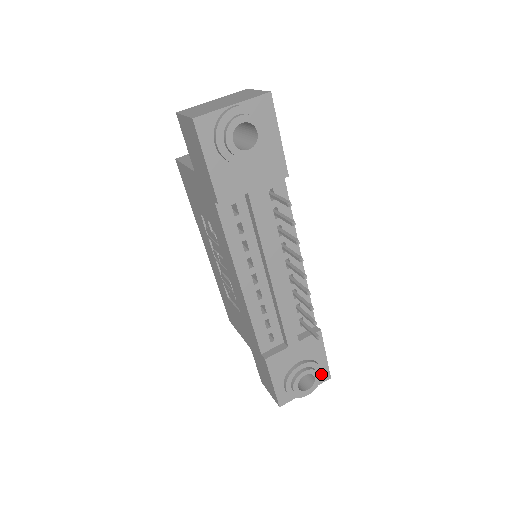
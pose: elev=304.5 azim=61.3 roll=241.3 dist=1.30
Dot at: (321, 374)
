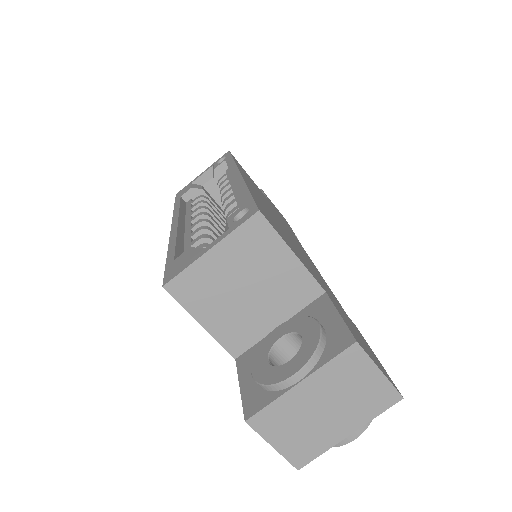
Dot at: occluded
